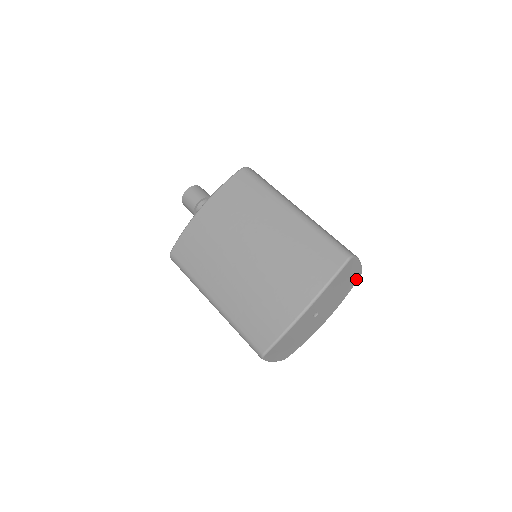
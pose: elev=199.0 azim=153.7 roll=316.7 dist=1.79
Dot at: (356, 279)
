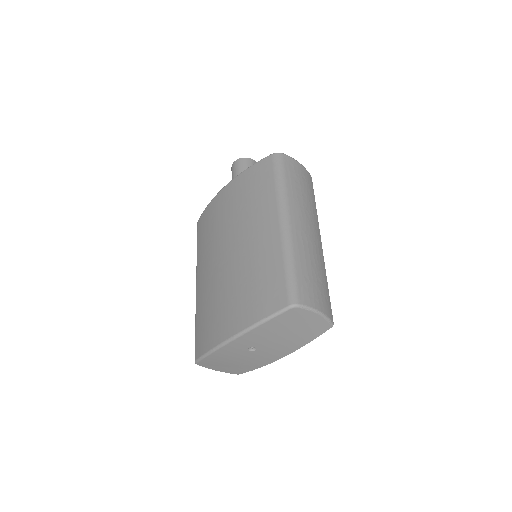
Dot at: (321, 330)
